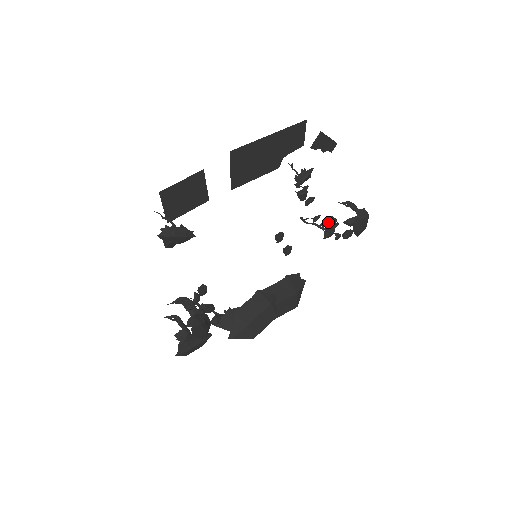
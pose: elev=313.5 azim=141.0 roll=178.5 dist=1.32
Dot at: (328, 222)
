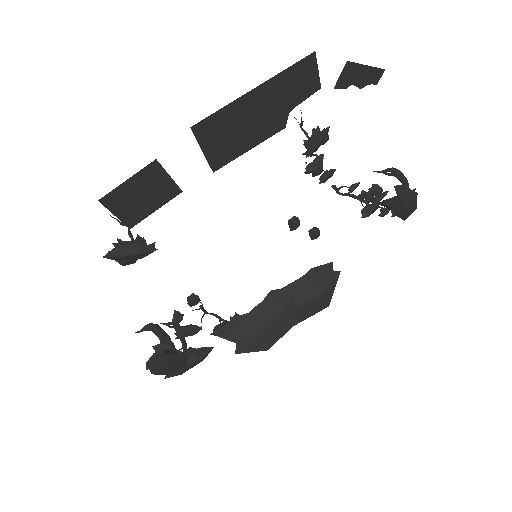
Dot at: (369, 193)
